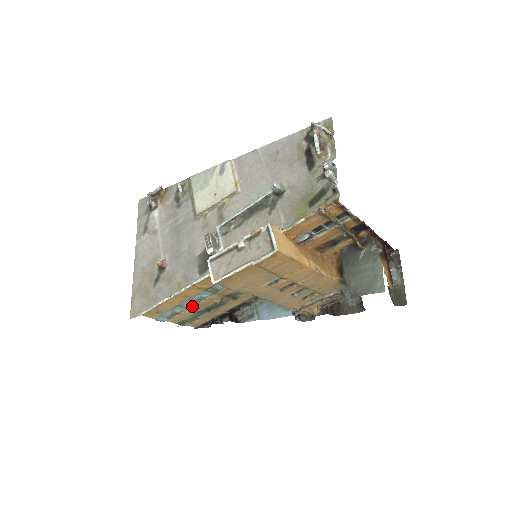
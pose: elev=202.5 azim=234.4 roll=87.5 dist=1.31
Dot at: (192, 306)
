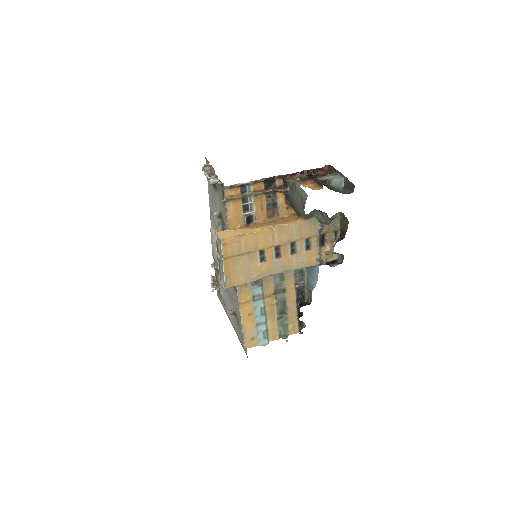
Dot at: (266, 318)
